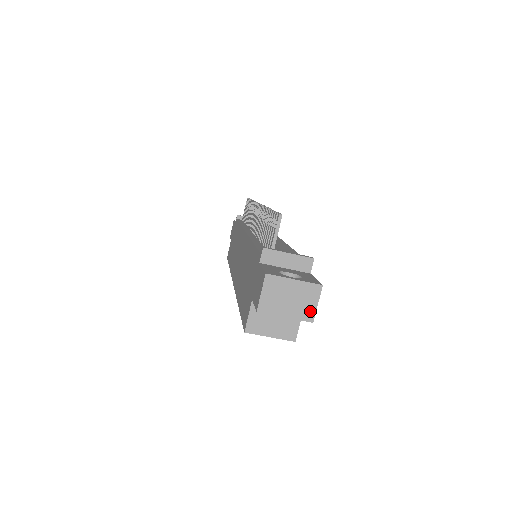
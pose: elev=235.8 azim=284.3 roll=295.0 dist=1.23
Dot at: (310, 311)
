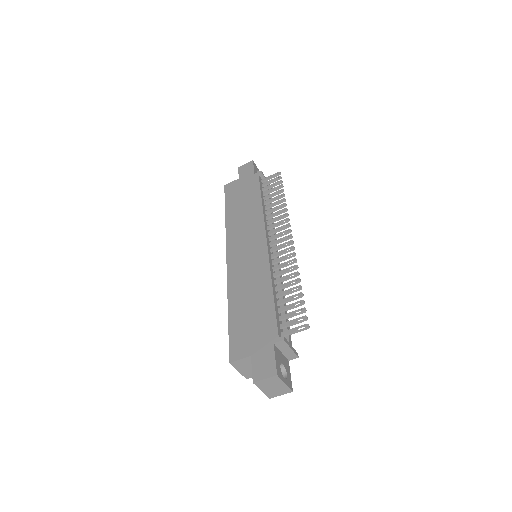
Dot at: (275, 395)
